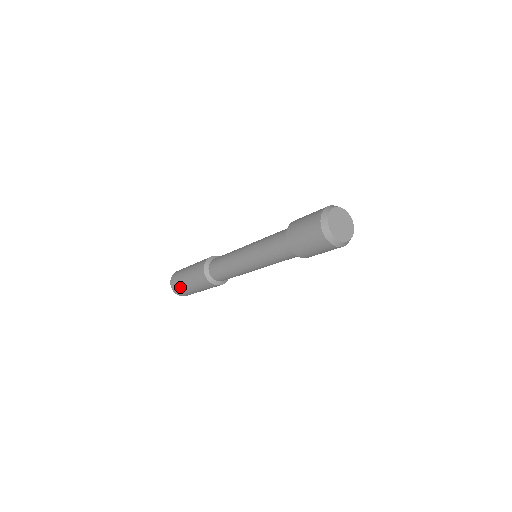
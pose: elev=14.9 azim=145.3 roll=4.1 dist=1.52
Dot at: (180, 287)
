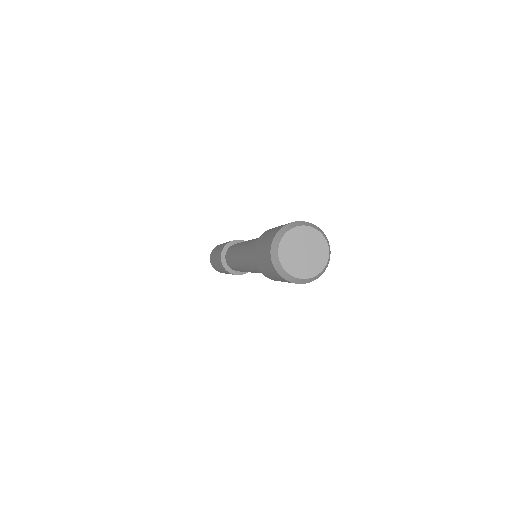
Dot at: (212, 256)
